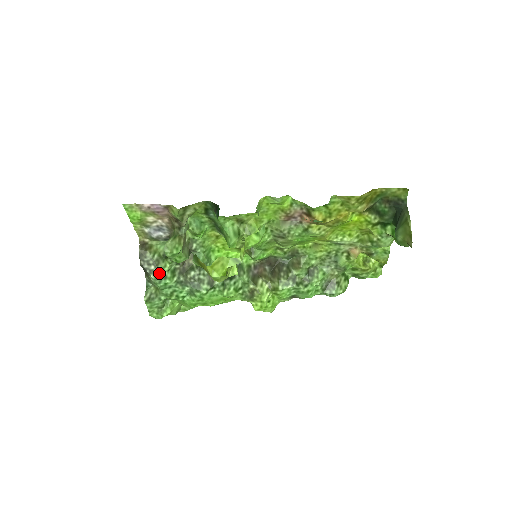
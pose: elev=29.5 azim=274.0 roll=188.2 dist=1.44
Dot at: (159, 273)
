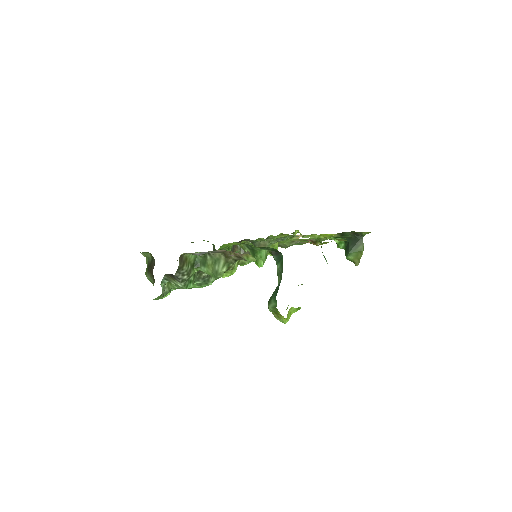
Dot at: (188, 280)
